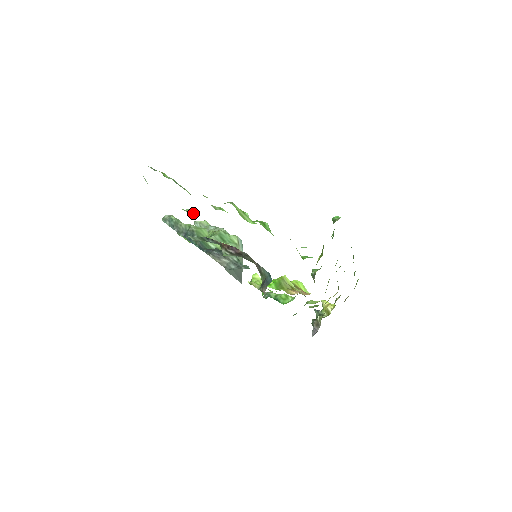
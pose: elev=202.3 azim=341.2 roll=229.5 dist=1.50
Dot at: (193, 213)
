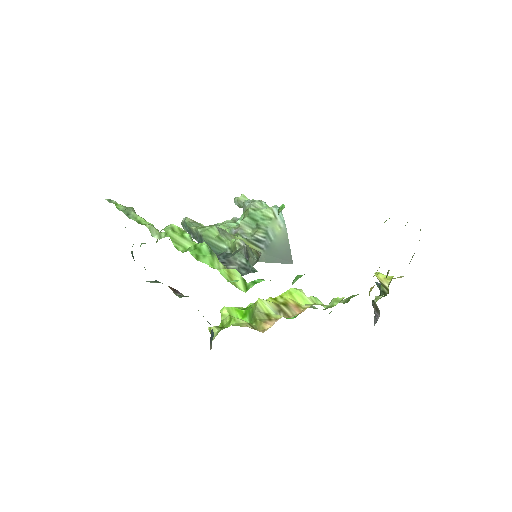
Dot at: occluded
